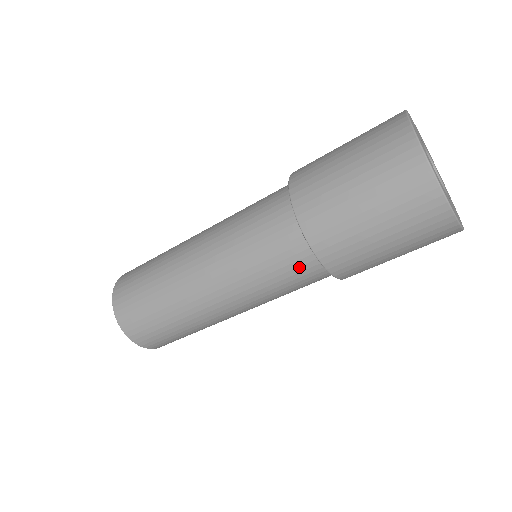
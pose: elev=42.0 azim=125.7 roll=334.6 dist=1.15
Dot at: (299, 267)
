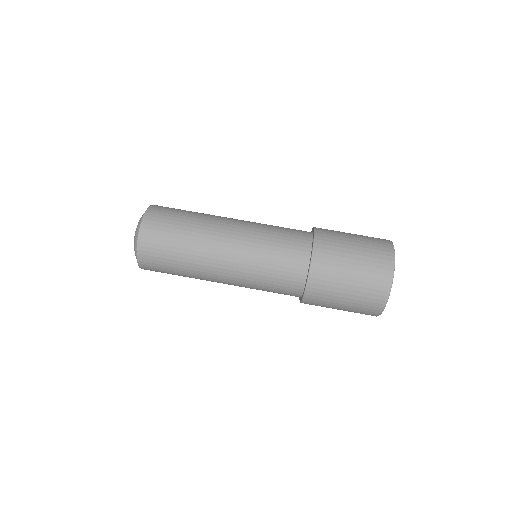
Dot at: (297, 236)
